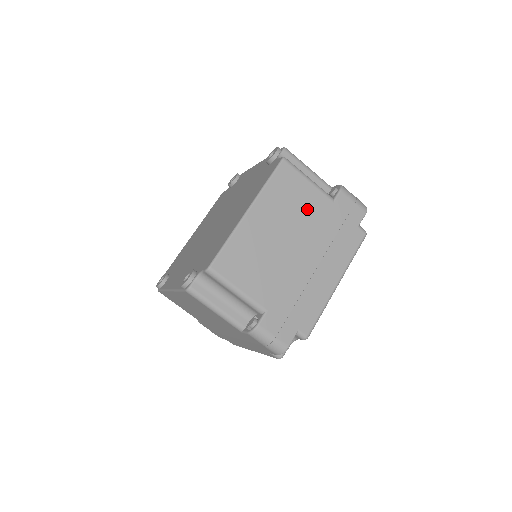
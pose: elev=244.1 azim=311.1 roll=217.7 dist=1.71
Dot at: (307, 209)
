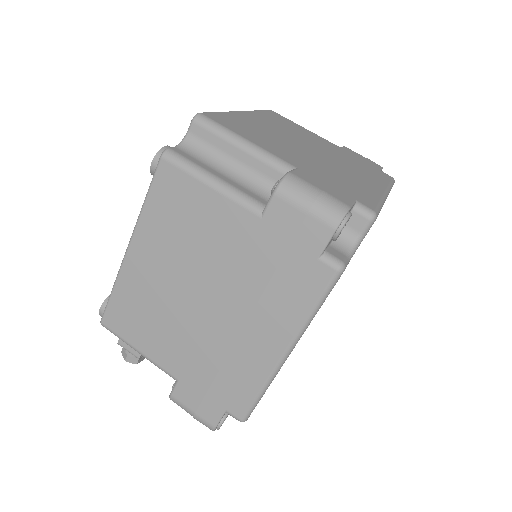
Dot at: (312, 138)
